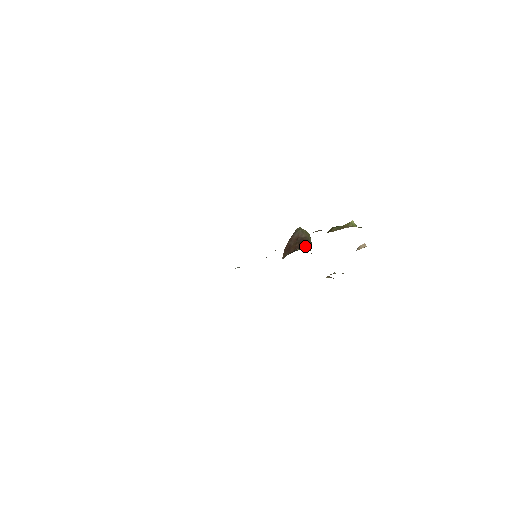
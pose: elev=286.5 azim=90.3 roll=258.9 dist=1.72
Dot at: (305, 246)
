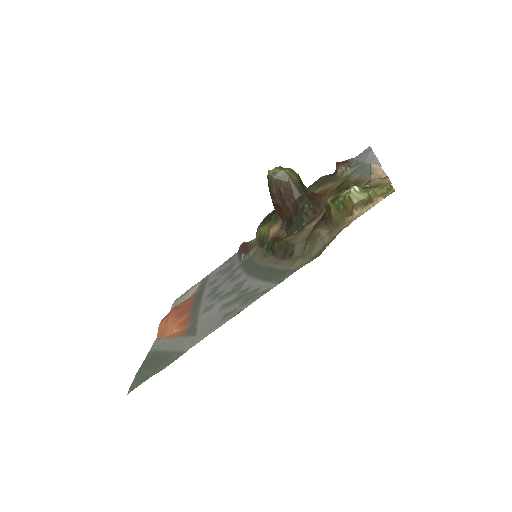
Dot at: (298, 201)
